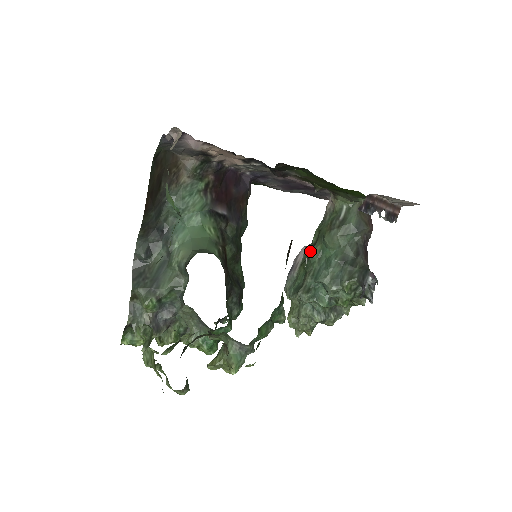
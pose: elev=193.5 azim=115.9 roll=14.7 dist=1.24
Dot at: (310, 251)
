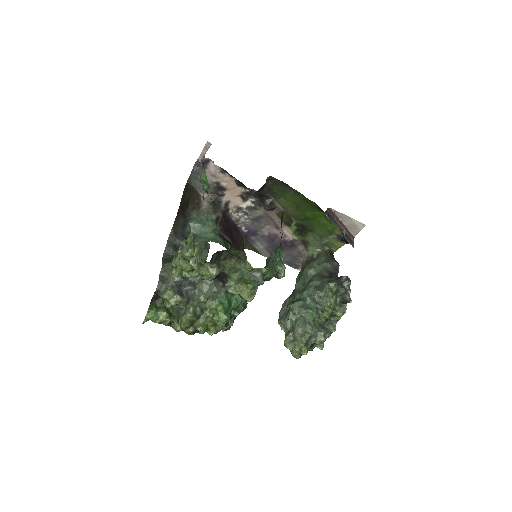
Dot at: occluded
